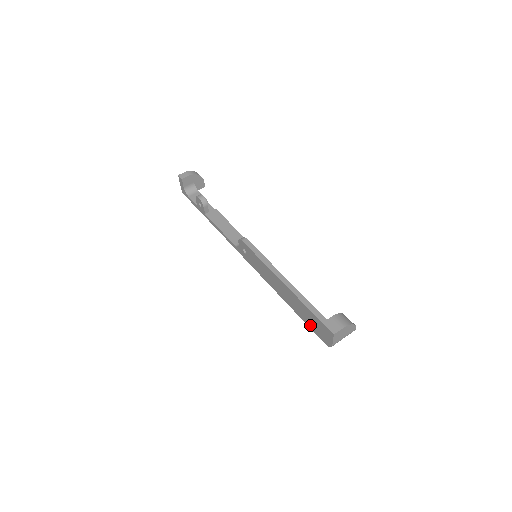
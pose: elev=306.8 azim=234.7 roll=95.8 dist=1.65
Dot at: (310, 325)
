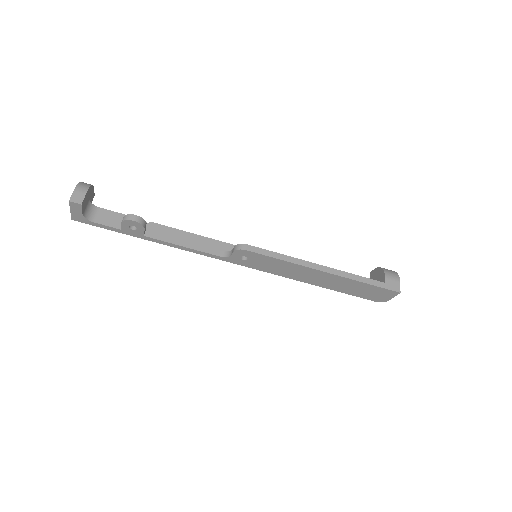
Dot at: (357, 294)
